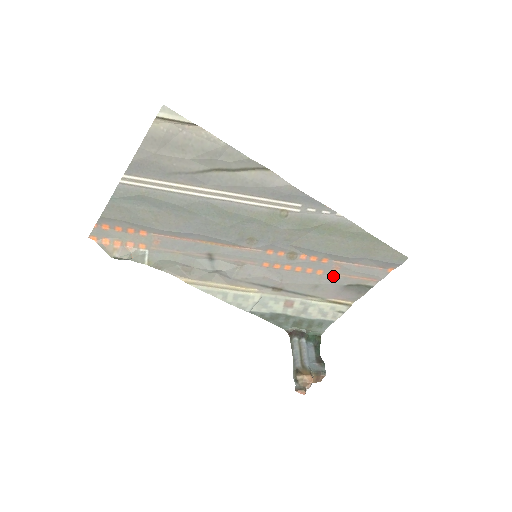
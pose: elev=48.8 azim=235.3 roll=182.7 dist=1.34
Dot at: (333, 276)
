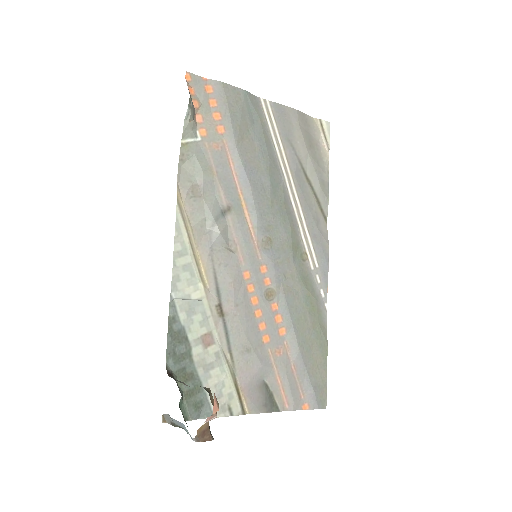
Dot at: (268, 357)
